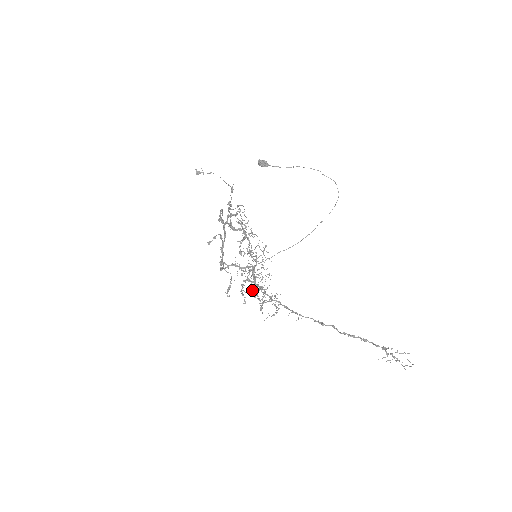
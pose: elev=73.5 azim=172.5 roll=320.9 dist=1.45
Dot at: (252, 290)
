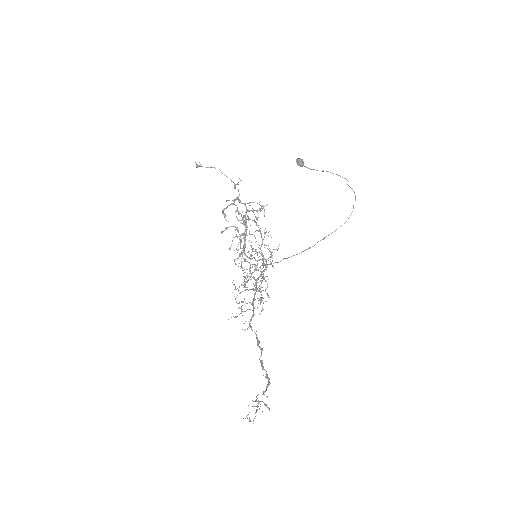
Dot at: (265, 289)
